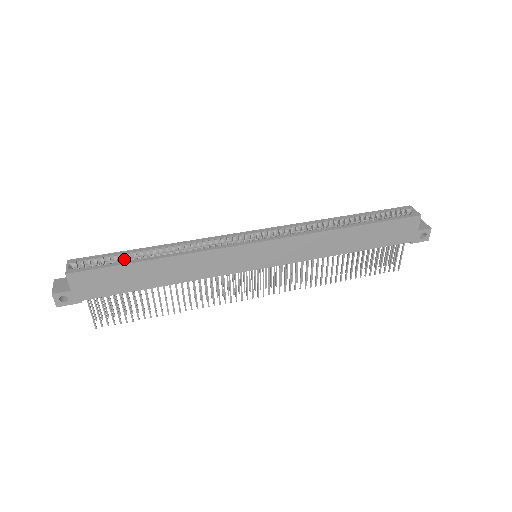
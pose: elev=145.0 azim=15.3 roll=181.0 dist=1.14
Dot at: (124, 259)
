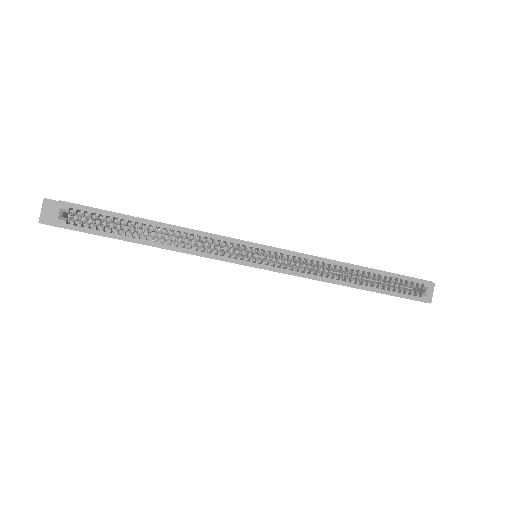
Dot at: (120, 222)
